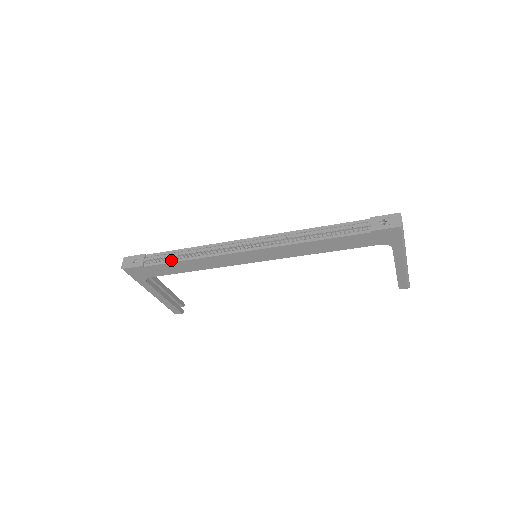
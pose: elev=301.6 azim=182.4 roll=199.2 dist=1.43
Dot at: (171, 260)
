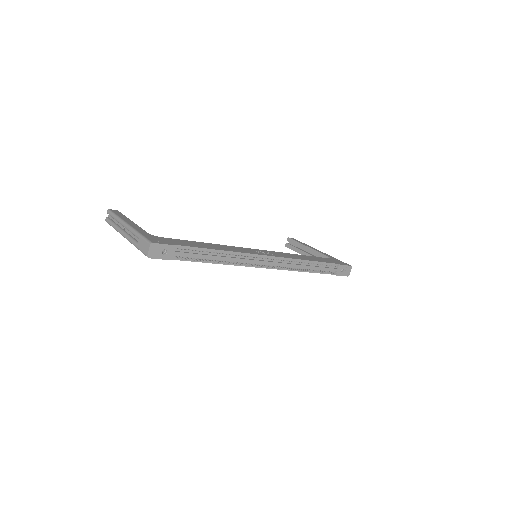
Dot at: (202, 260)
